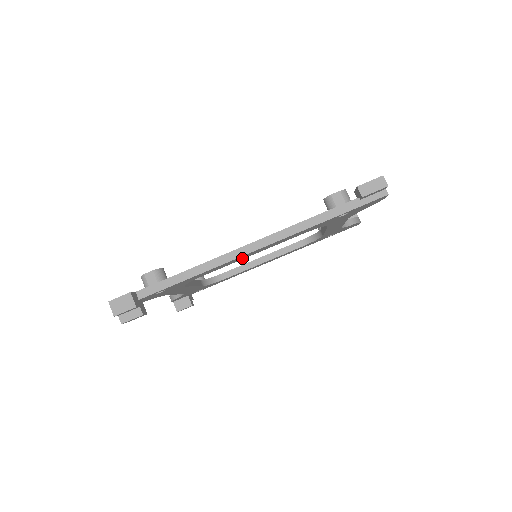
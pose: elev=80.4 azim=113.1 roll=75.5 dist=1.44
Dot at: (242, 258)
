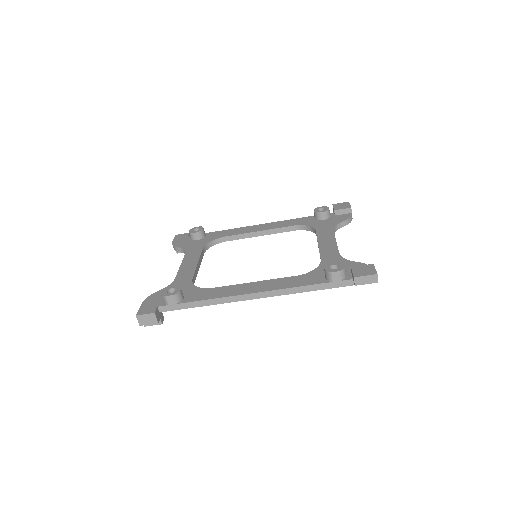
Dot at: occluded
